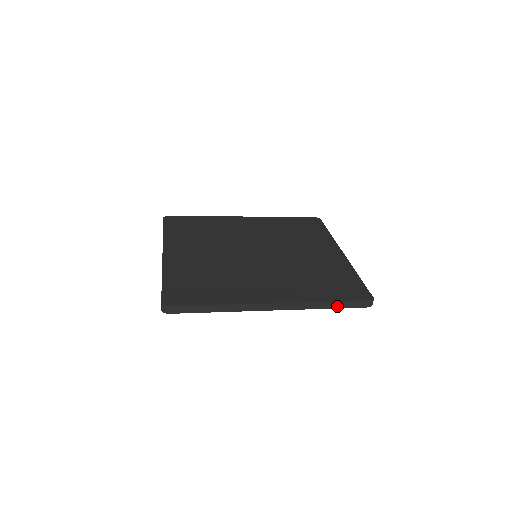
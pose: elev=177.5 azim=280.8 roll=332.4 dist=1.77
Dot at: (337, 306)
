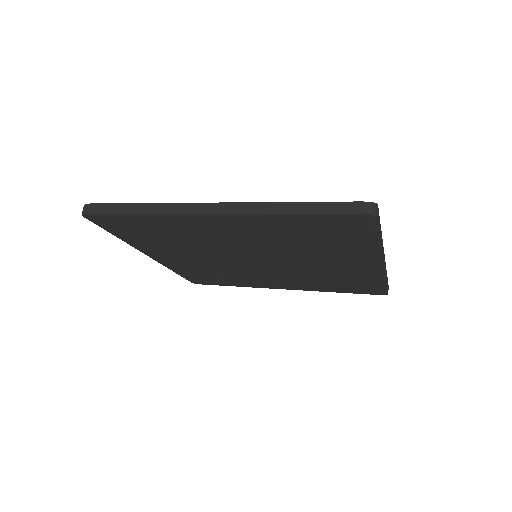
Dot at: (309, 210)
